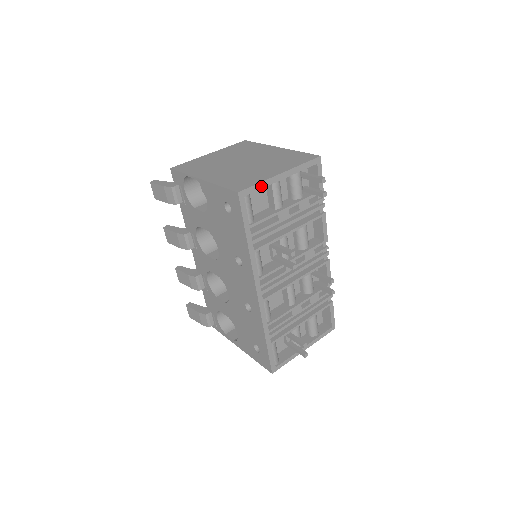
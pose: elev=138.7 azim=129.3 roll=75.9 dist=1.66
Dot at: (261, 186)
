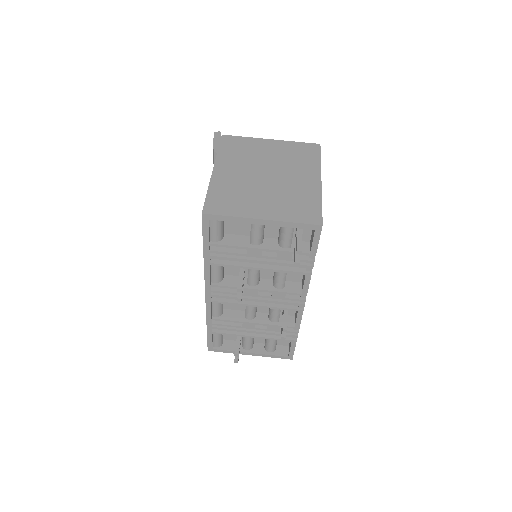
Dot at: (232, 219)
